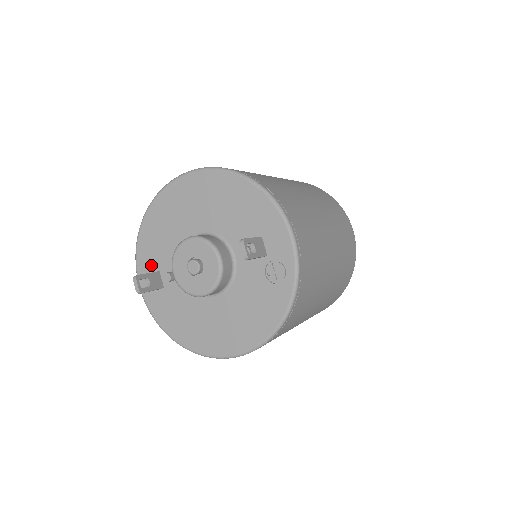
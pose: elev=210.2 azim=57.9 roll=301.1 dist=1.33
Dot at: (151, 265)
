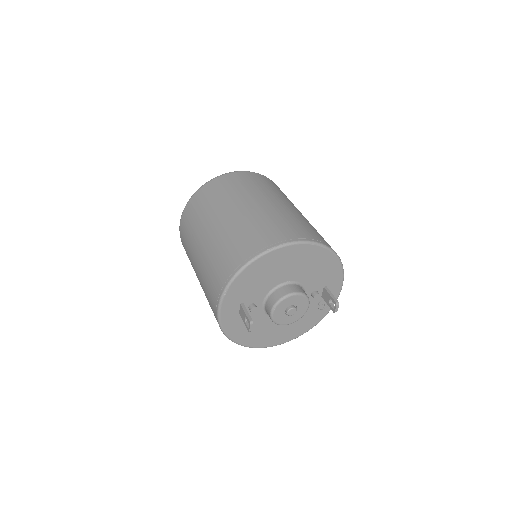
Dot at: (238, 299)
